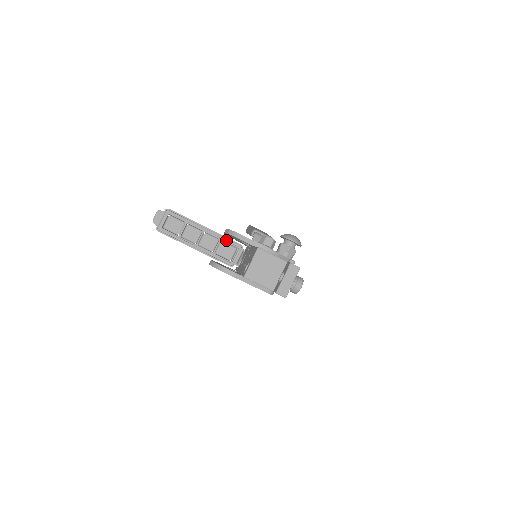
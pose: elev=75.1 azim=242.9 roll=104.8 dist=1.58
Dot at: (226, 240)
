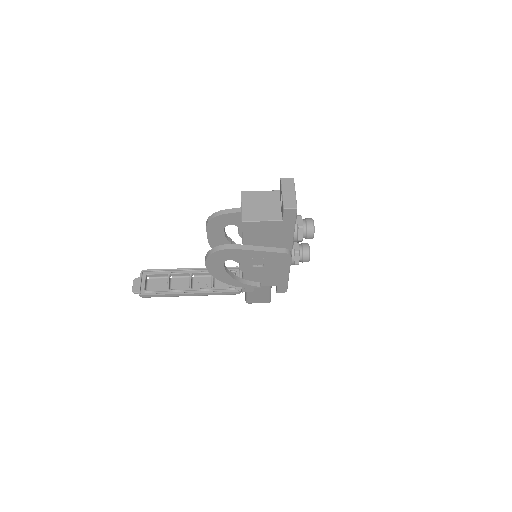
Dot at: occluded
